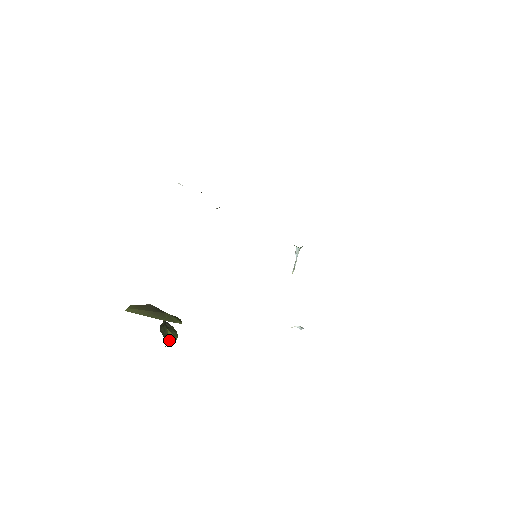
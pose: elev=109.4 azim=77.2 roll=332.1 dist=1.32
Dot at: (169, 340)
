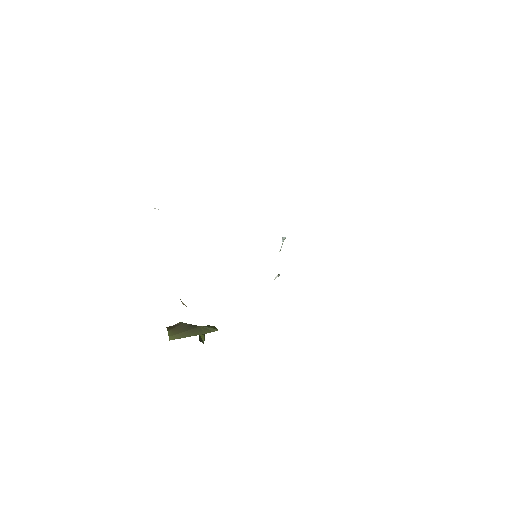
Dot at: (203, 341)
